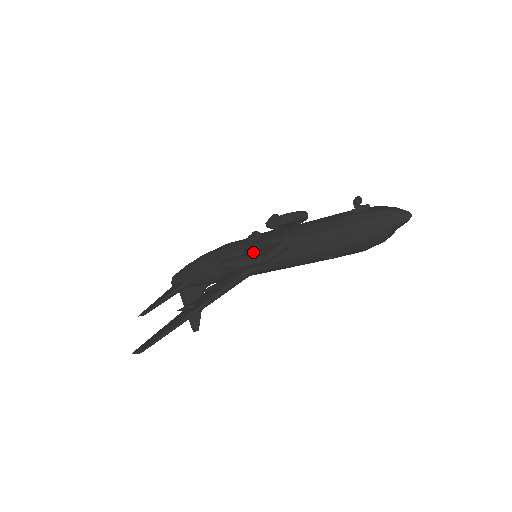
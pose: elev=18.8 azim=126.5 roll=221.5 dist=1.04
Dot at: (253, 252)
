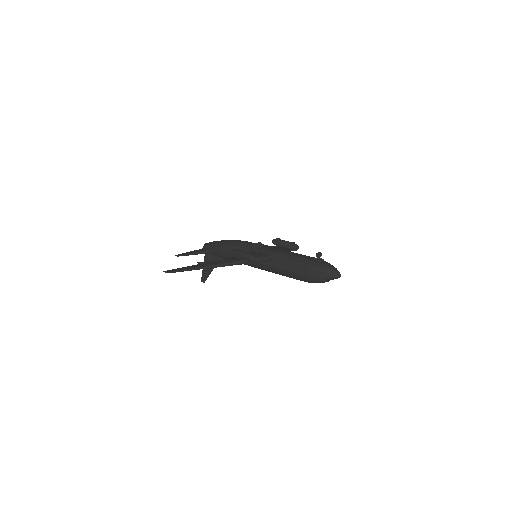
Dot at: (253, 253)
